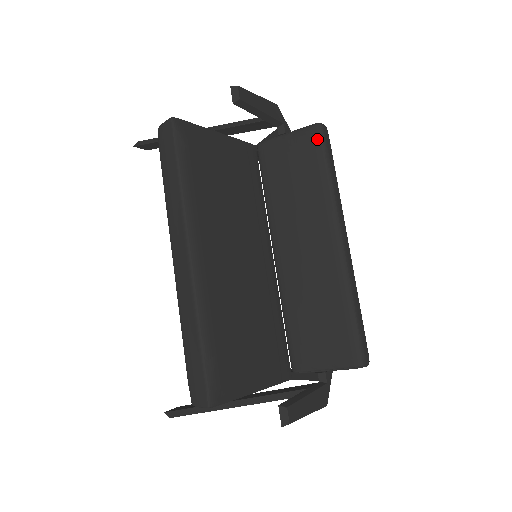
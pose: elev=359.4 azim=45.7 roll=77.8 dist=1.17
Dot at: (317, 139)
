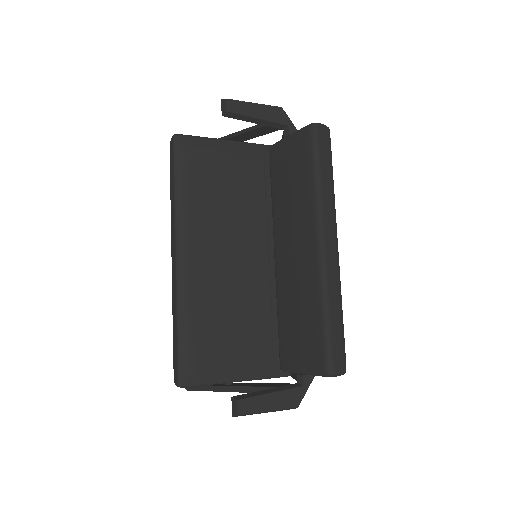
Dot at: (309, 140)
